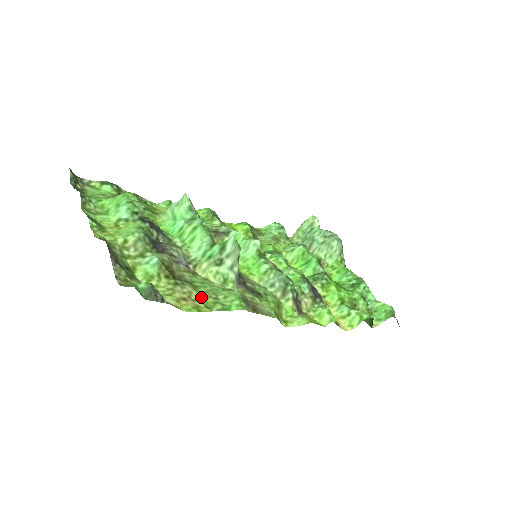
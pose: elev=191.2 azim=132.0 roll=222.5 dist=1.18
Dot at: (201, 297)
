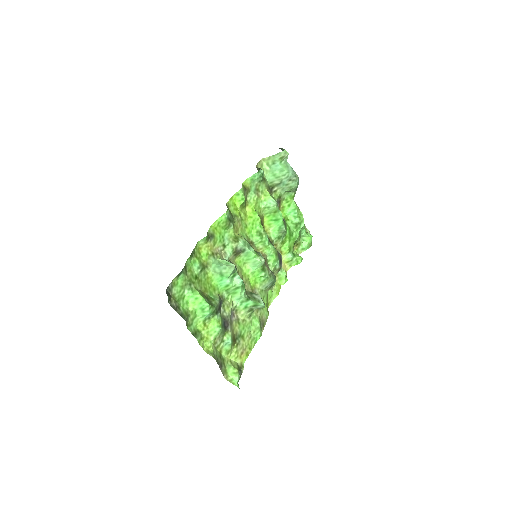
Dot at: (247, 344)
